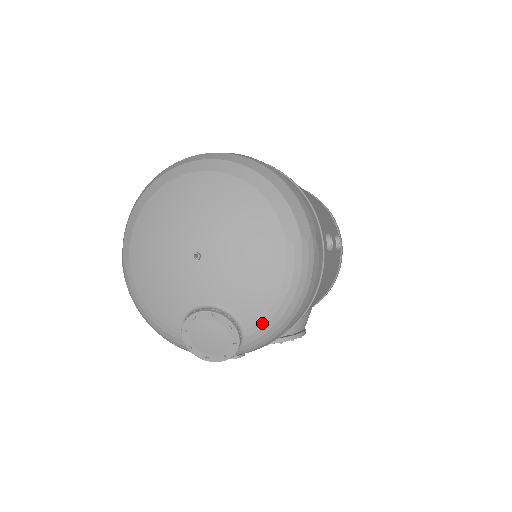
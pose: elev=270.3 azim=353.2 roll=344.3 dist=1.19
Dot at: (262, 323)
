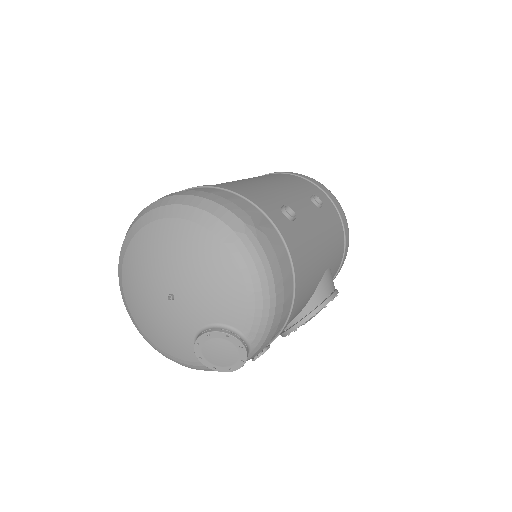
Dot at: (250, 319)
